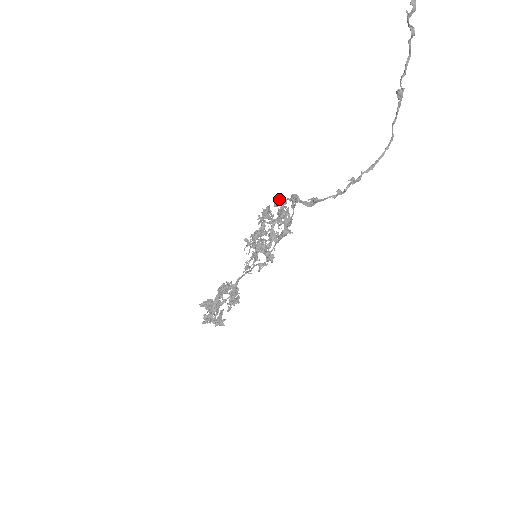
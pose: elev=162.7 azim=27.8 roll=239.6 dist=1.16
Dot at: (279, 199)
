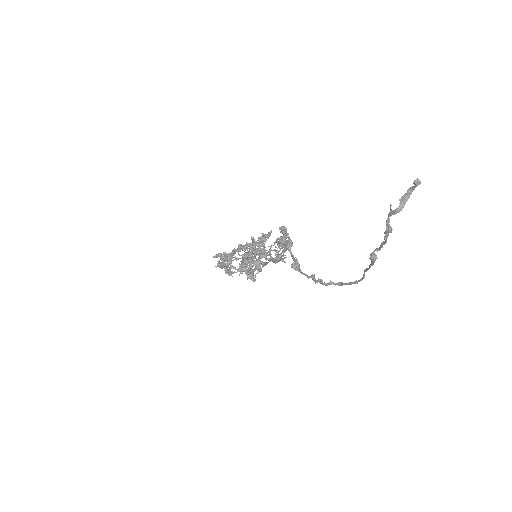
Dot at: (284, 226)
